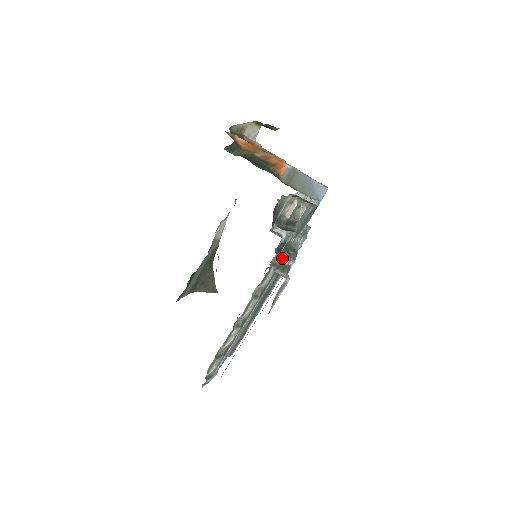
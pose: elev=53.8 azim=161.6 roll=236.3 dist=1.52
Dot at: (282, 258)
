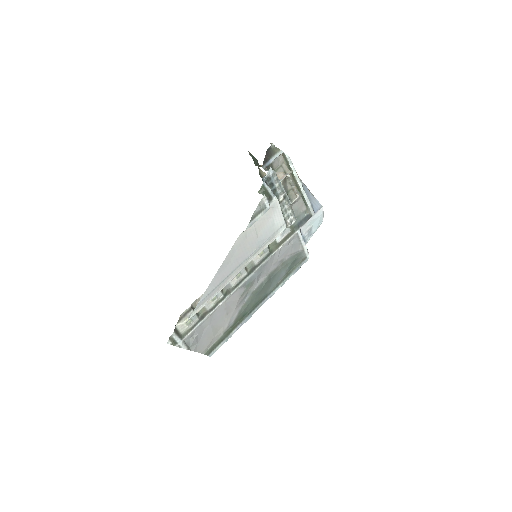
Dot at: (266, 184)
